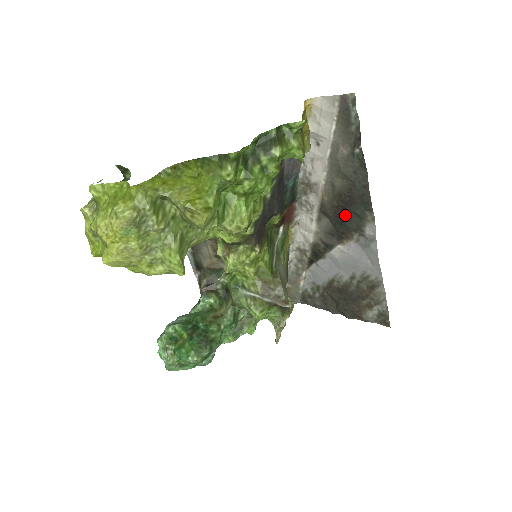
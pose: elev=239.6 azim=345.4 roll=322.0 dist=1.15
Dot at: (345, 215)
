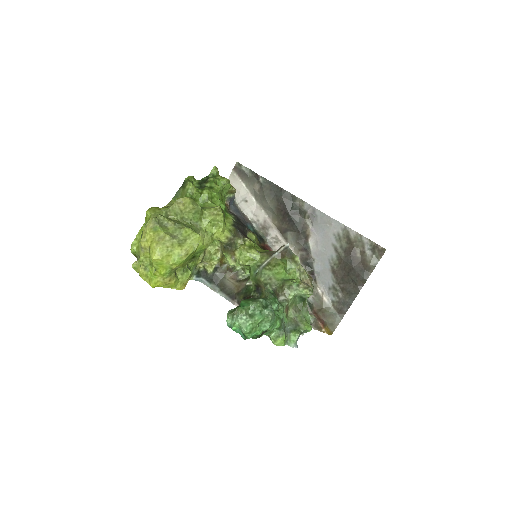
Dot at: (290, 215)
